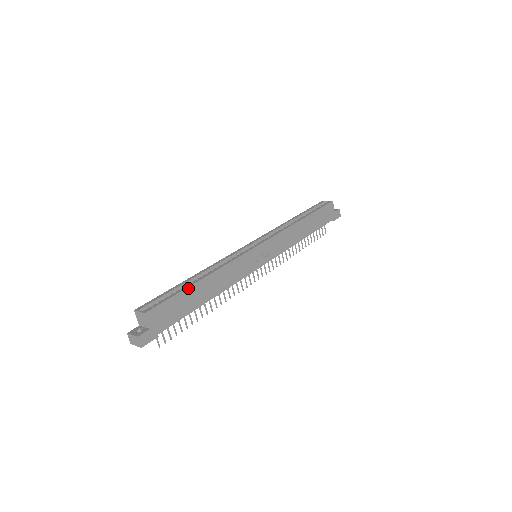
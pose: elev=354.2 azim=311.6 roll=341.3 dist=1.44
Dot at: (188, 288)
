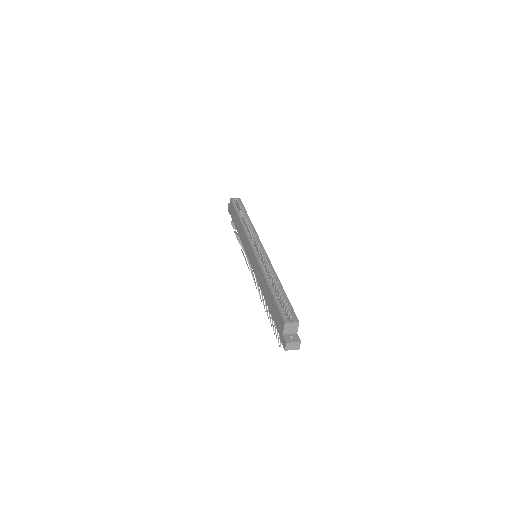
Dot at: occluded
